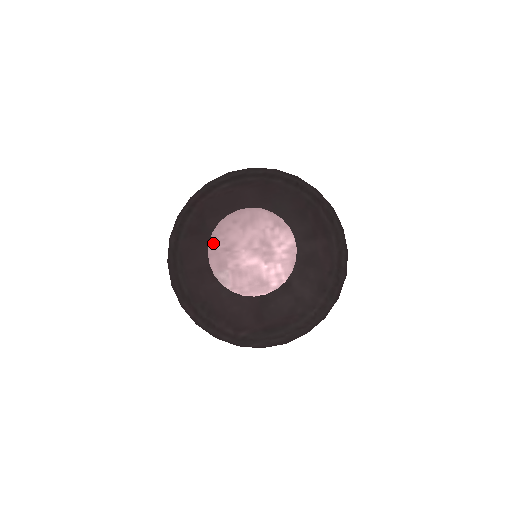
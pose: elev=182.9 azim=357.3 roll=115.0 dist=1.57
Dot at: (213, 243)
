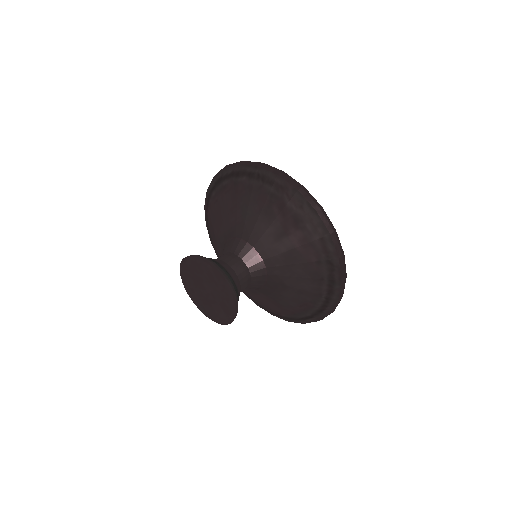
Dot at: (185, 285)
